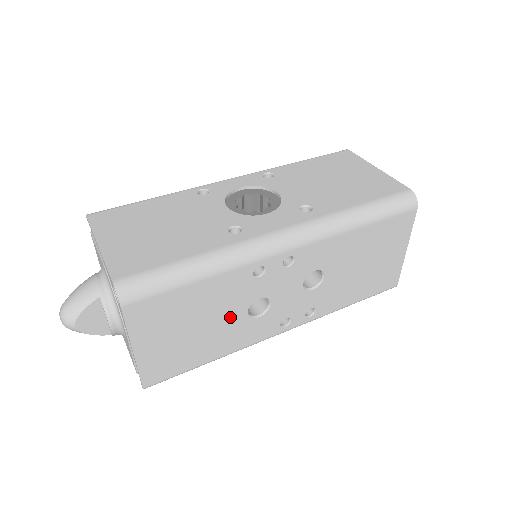
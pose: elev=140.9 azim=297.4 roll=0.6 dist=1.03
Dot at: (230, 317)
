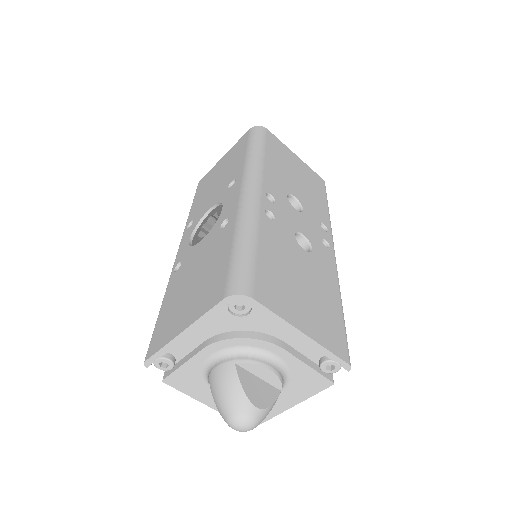
Dot at: (303, 261)
